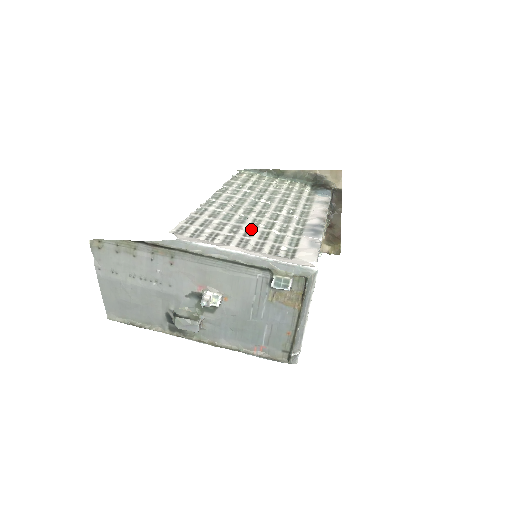
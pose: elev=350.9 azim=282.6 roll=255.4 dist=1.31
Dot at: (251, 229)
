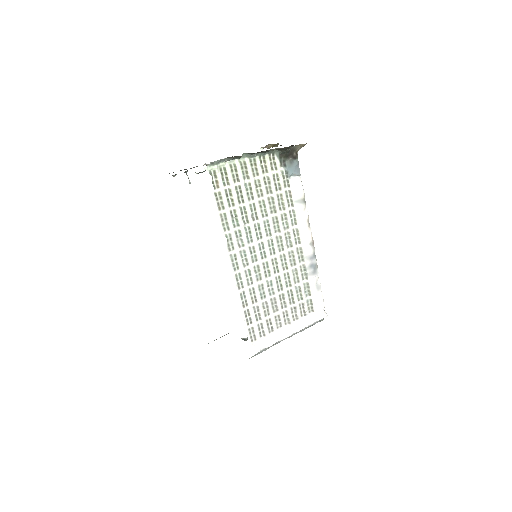
Dot at: (281, 296)
